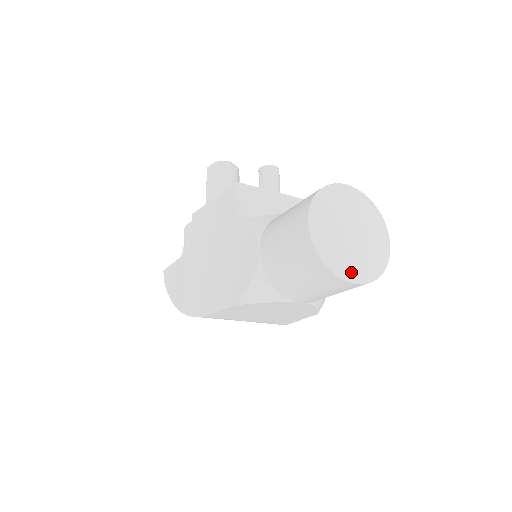
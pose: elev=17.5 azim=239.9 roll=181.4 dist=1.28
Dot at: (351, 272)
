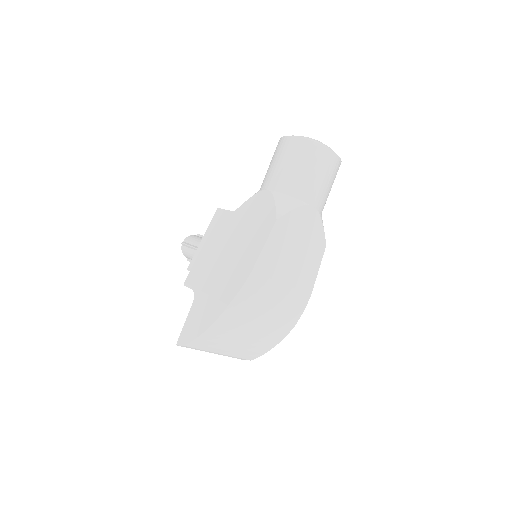
Dot at: (327, 146)
